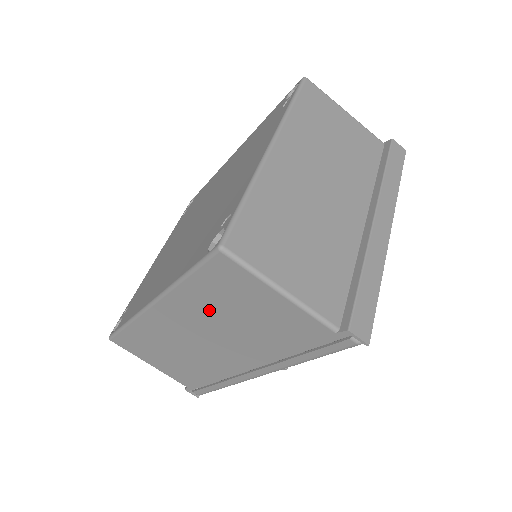
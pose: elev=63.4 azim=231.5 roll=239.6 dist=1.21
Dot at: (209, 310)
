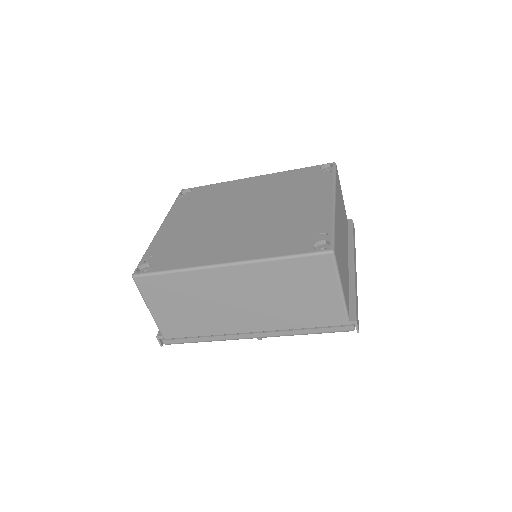
Dot at: (275, 283)
